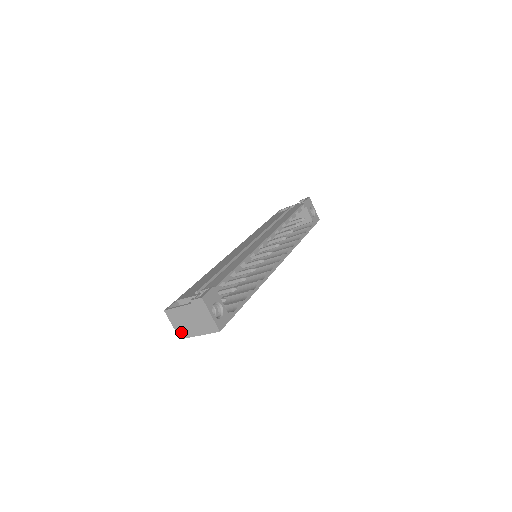
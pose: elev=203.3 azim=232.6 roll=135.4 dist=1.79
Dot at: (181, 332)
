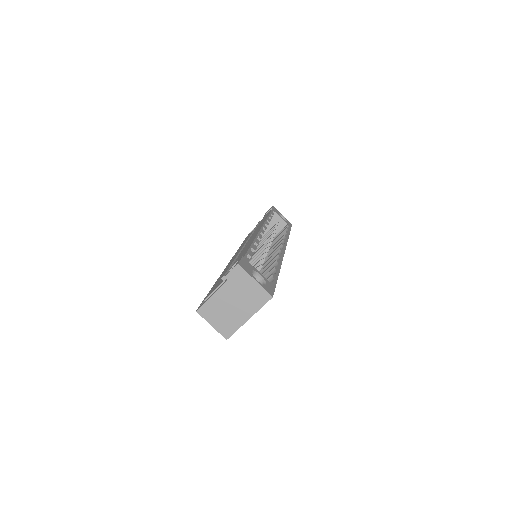
Dot at: (225, 329)
